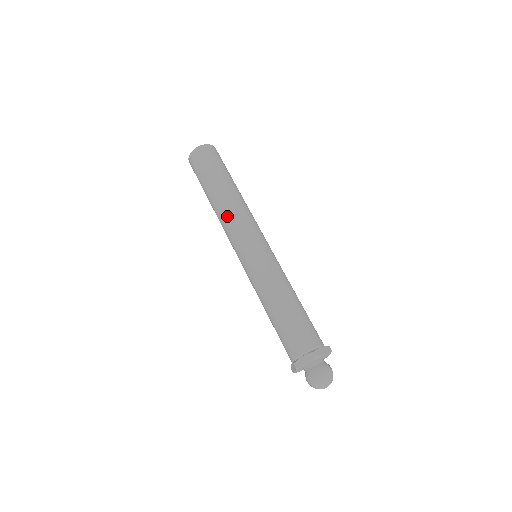
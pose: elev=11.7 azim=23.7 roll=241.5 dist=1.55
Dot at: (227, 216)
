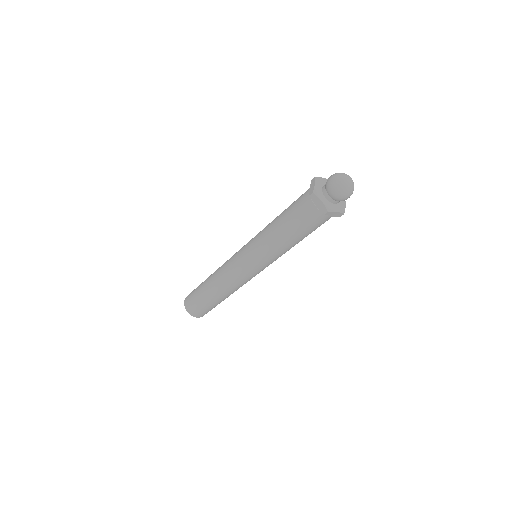
Dot at: (220, 270)
